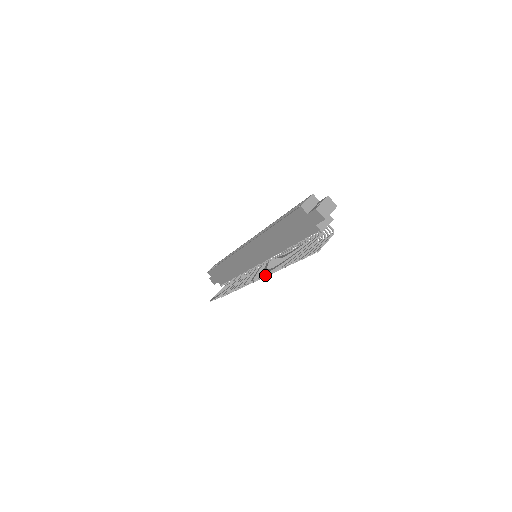
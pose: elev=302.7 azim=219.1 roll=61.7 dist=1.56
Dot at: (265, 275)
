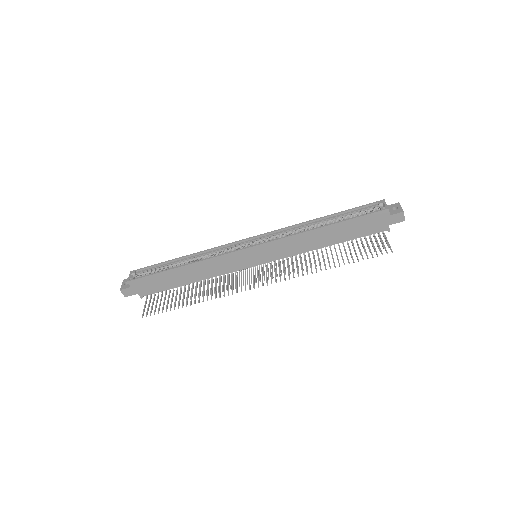
Dot at: occluded
